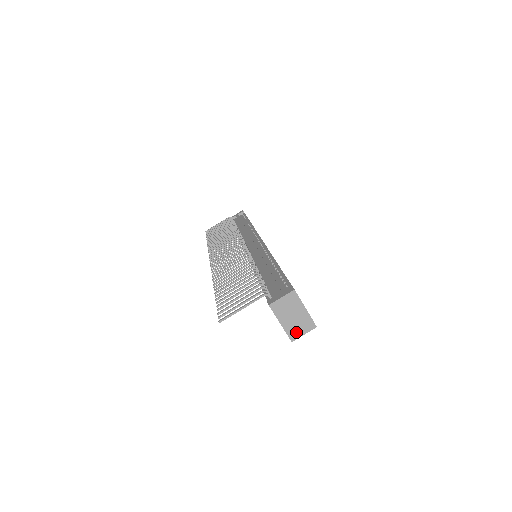
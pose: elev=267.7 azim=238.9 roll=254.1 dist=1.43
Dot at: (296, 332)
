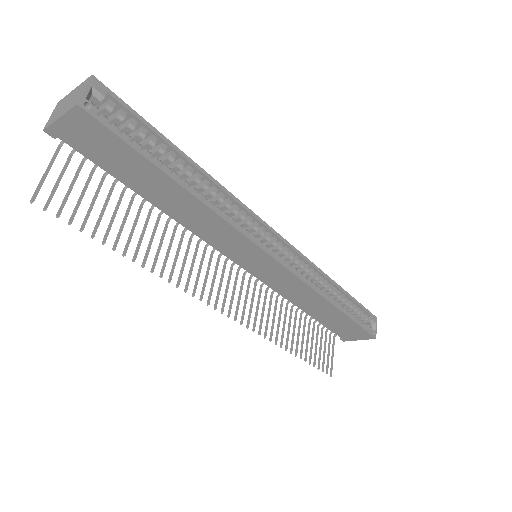
Dot at: (76, 99)
